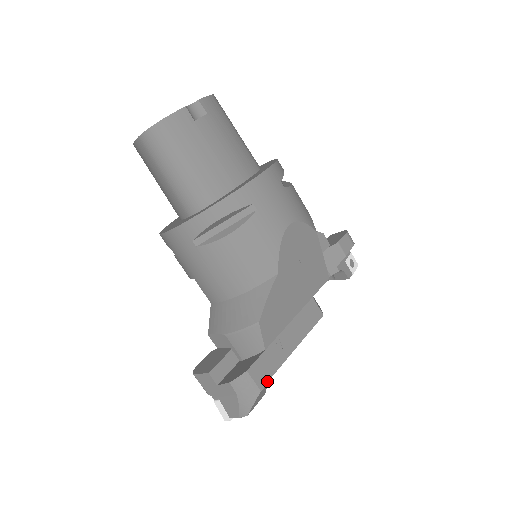
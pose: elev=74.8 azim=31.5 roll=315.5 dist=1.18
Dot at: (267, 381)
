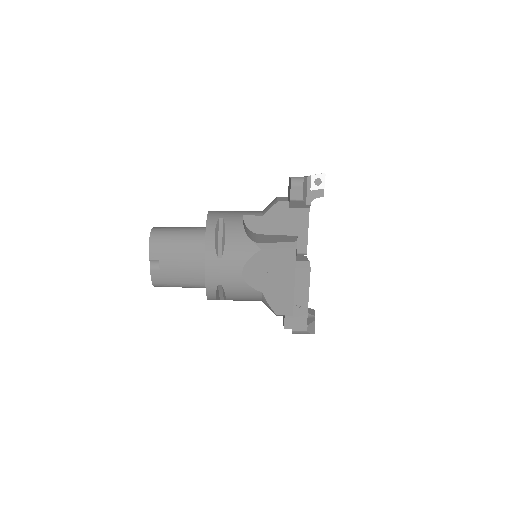
Dot at: (306, 325)
